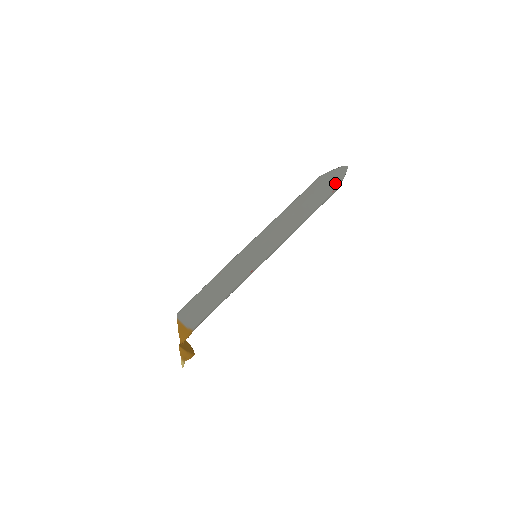
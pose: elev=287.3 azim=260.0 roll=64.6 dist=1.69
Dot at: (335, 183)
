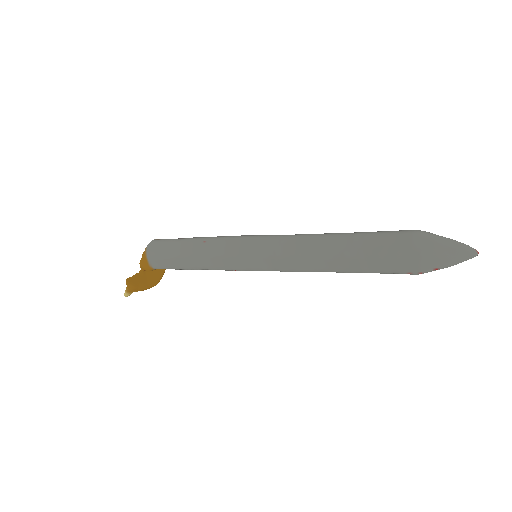
Dot at: (423, 266)
